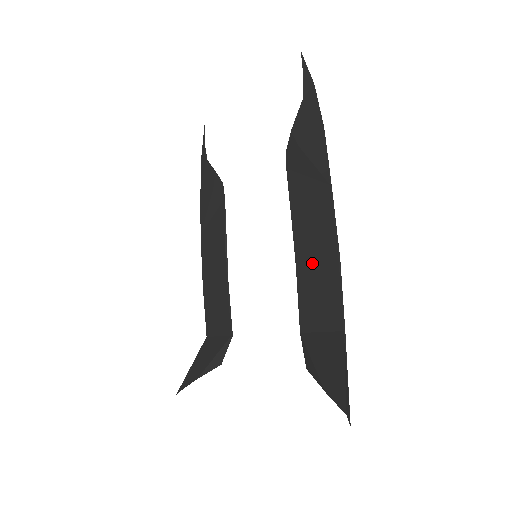
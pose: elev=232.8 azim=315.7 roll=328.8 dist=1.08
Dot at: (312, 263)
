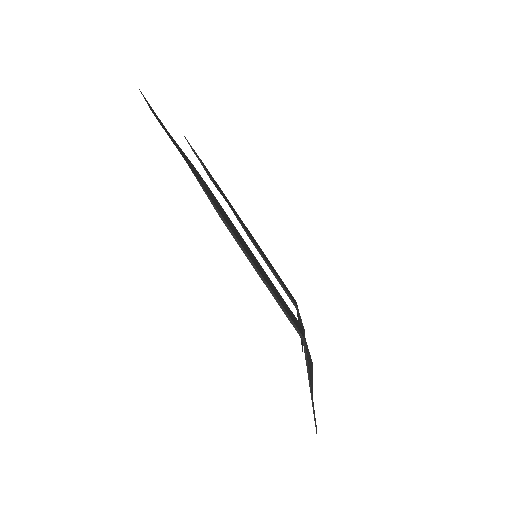
Dot at: occluded
